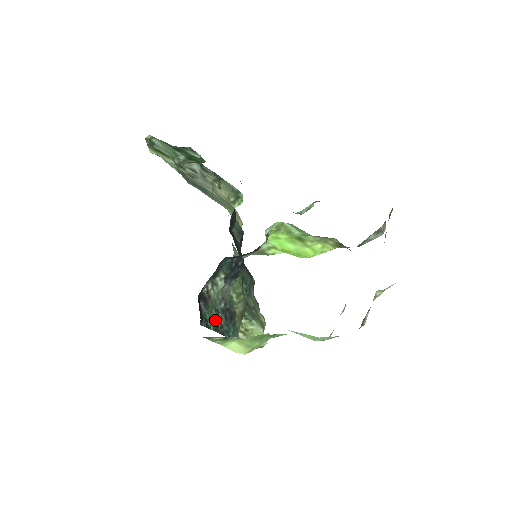
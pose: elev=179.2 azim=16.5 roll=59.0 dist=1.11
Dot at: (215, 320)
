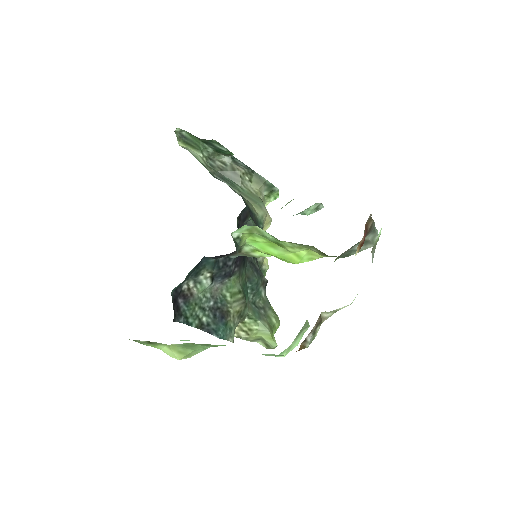
Dot at: (199, 318)
